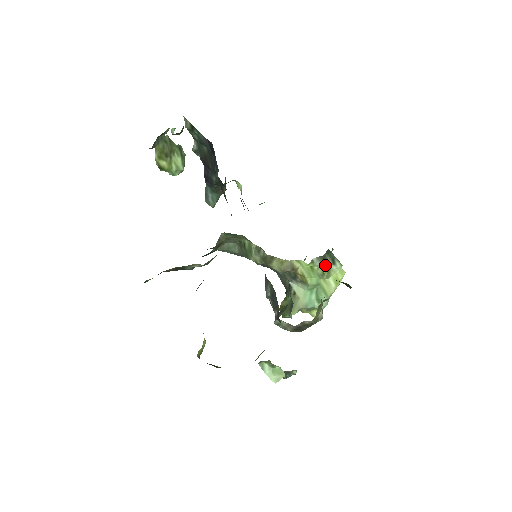
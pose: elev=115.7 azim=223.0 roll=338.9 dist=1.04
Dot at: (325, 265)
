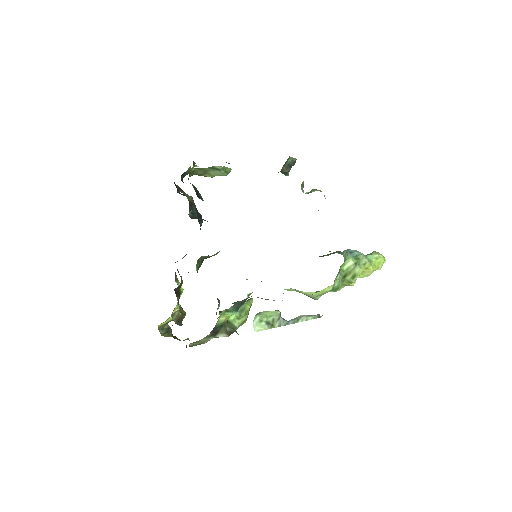
Dot at: occluded
